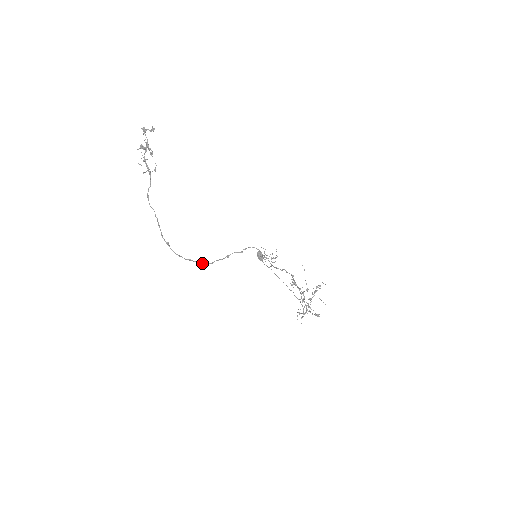
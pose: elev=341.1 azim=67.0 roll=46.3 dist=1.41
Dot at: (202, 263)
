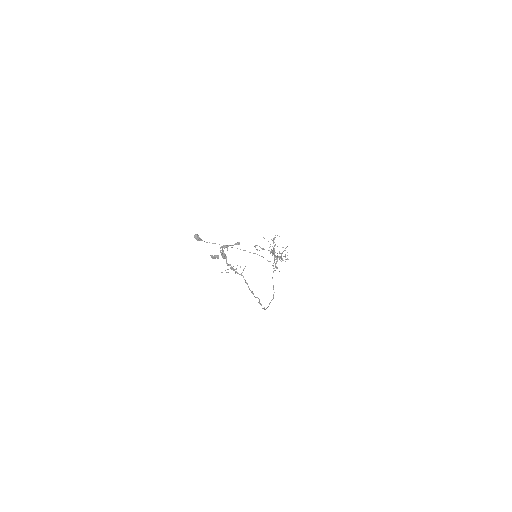
Dot at: occluded
